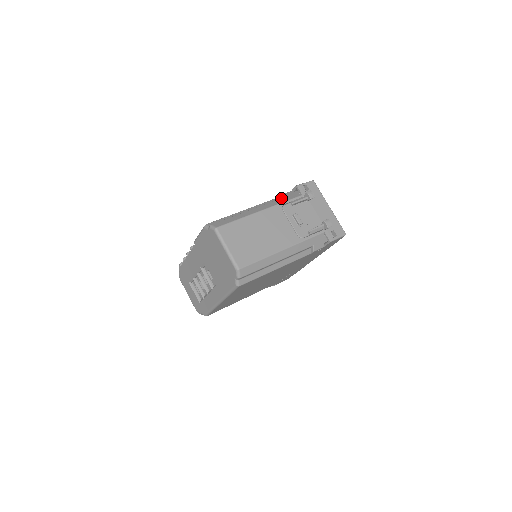
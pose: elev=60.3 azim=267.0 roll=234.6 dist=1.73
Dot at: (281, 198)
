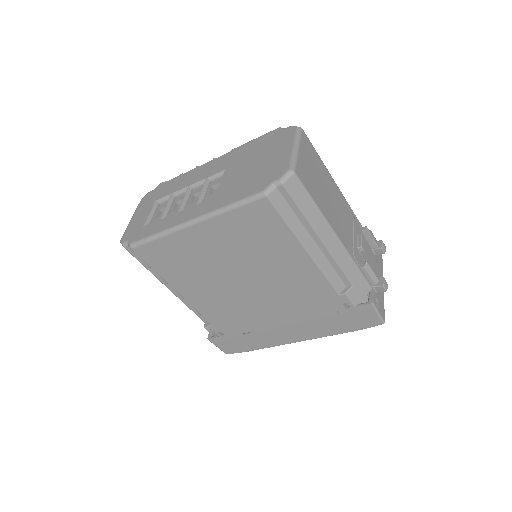
Dot at: occluded
